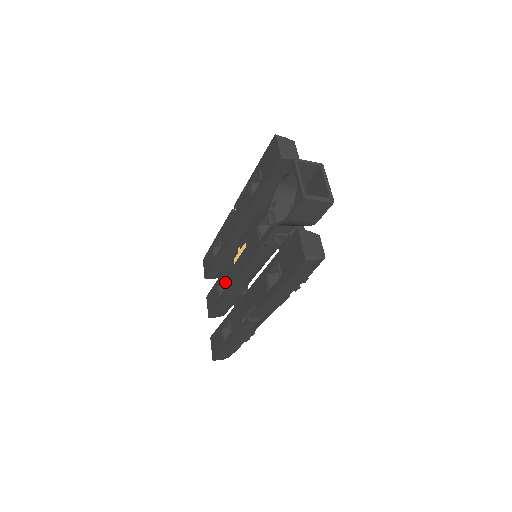
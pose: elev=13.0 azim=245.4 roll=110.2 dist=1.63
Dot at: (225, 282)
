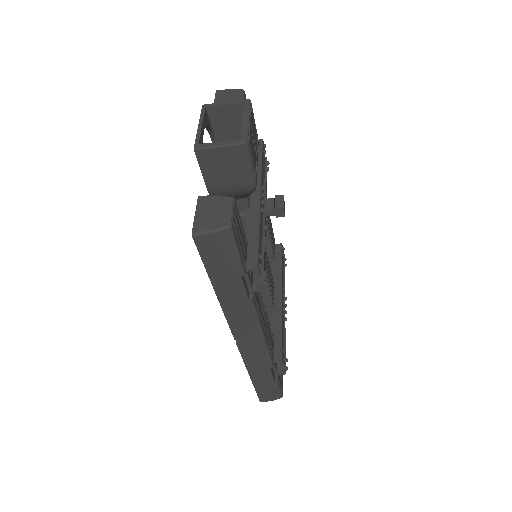
Dot at: occluded
